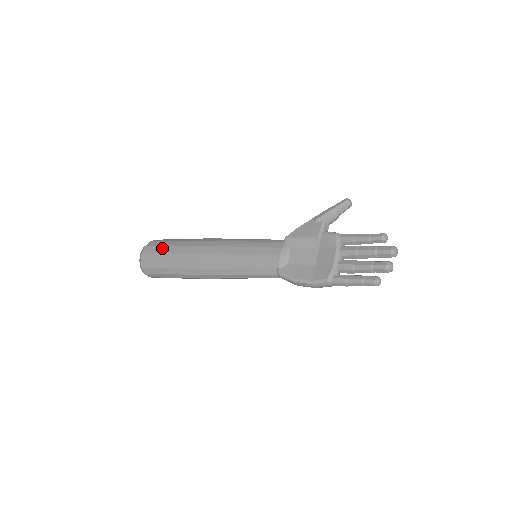
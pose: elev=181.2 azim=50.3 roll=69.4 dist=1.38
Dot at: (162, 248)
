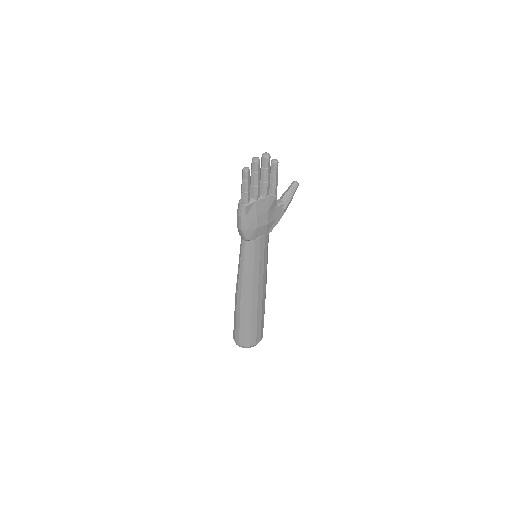
Dot at: occluded
